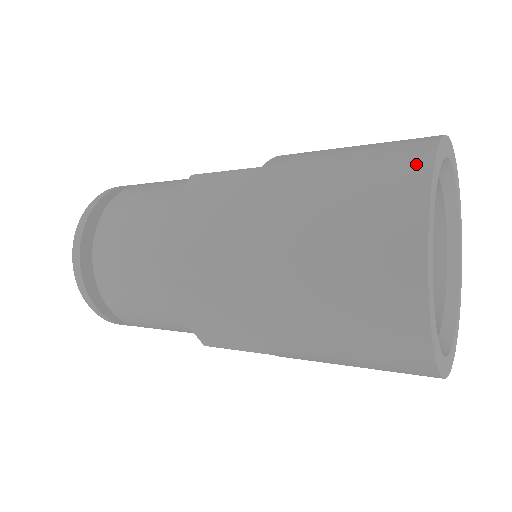
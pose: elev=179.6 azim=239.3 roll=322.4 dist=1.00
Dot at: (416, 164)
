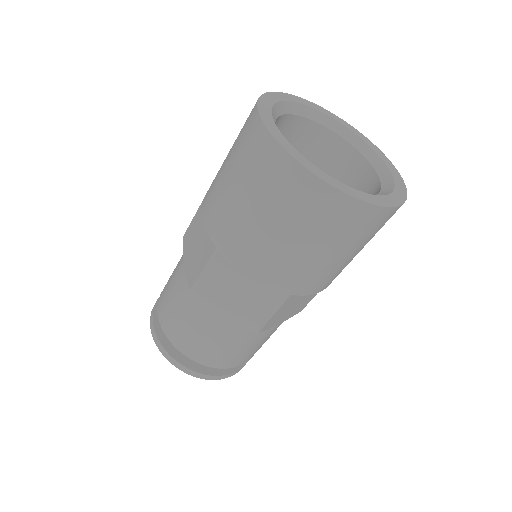
Dot at: occluded
